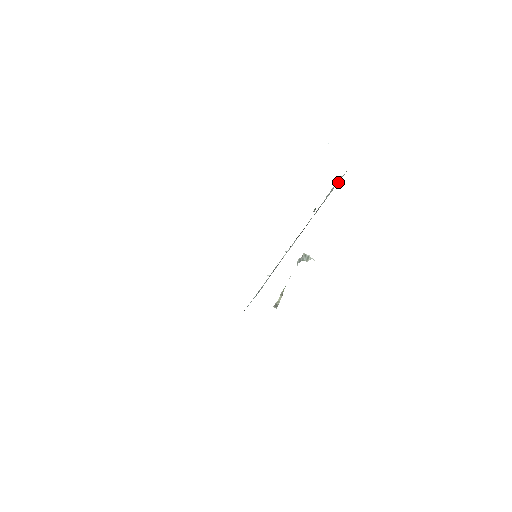
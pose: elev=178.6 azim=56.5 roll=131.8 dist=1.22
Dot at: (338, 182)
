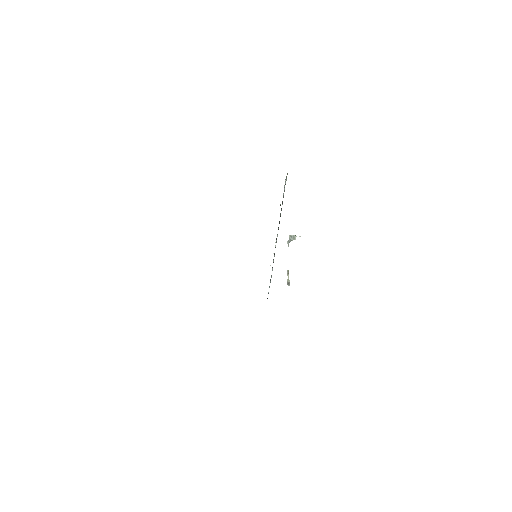
Dot at: occluded
